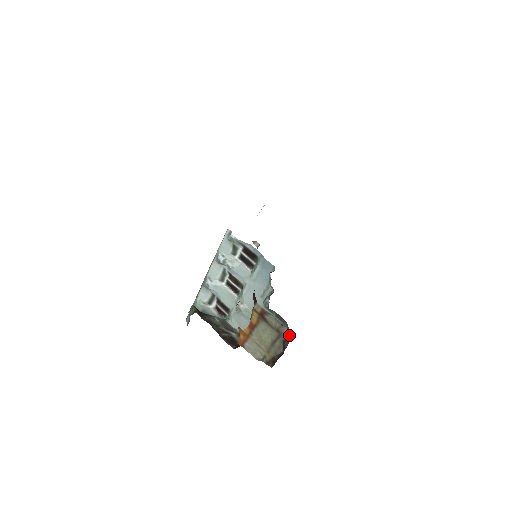
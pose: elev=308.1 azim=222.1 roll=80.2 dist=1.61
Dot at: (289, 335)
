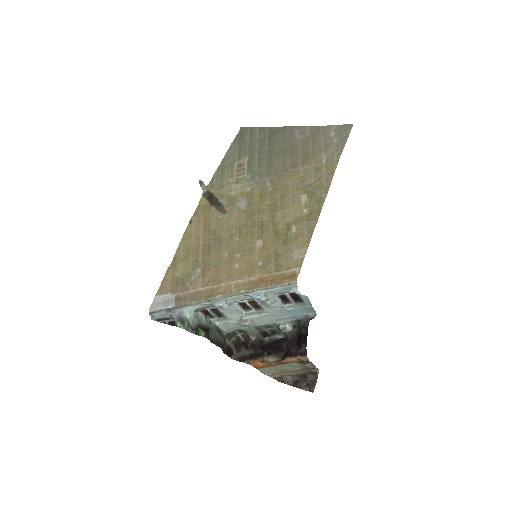
Dot at: (316, 371)
